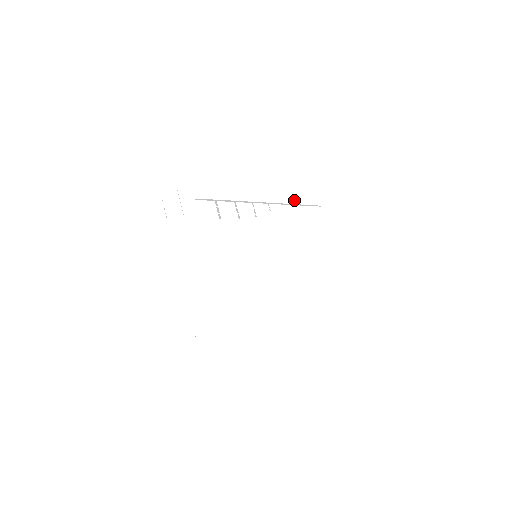
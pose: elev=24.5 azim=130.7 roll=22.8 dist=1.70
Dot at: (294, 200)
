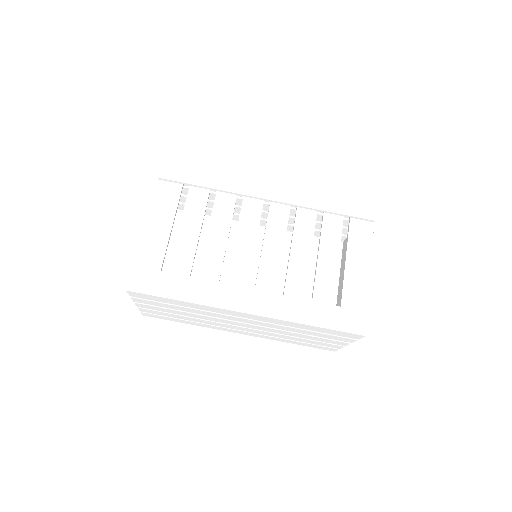
Dot at: (313, 204)
